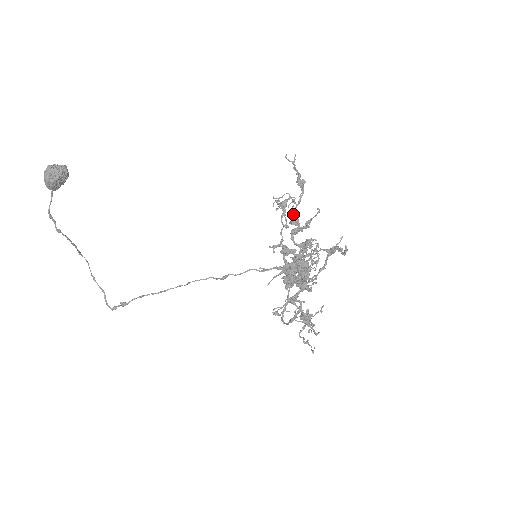
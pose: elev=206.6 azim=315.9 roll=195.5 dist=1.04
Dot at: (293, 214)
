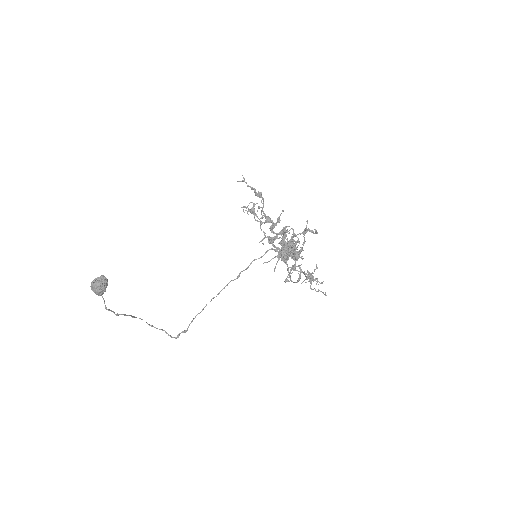
Dot at: (263, 215)
